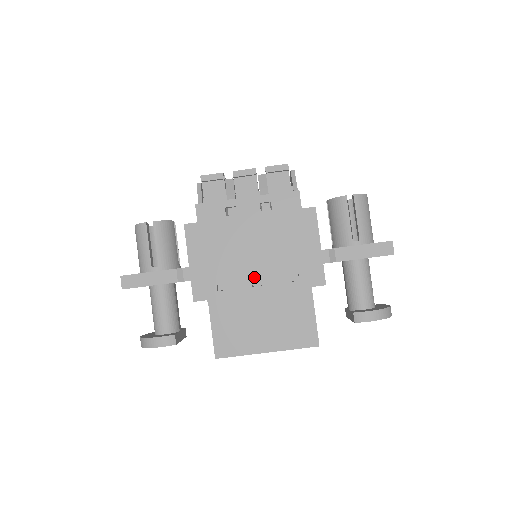
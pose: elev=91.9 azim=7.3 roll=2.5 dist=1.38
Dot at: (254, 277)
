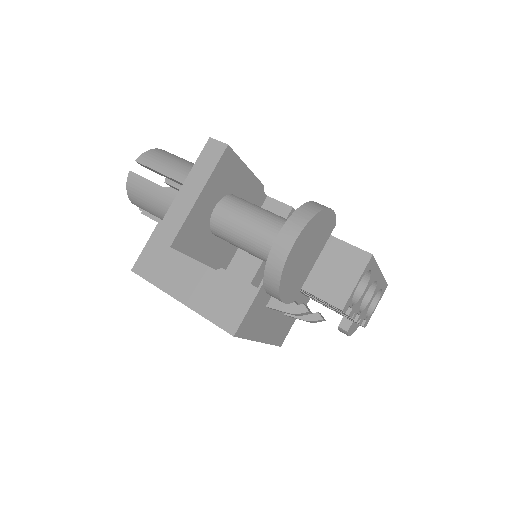
Dot at: occluded
